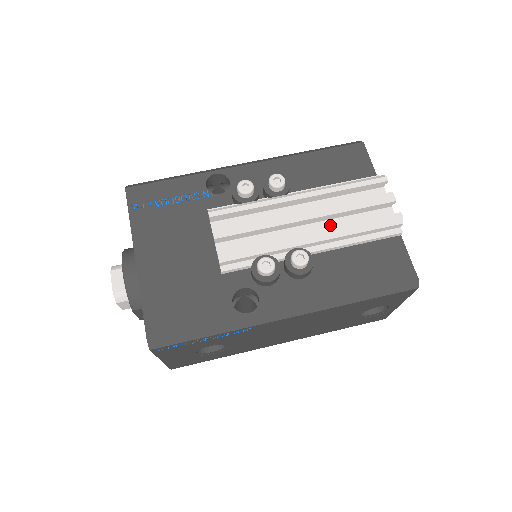
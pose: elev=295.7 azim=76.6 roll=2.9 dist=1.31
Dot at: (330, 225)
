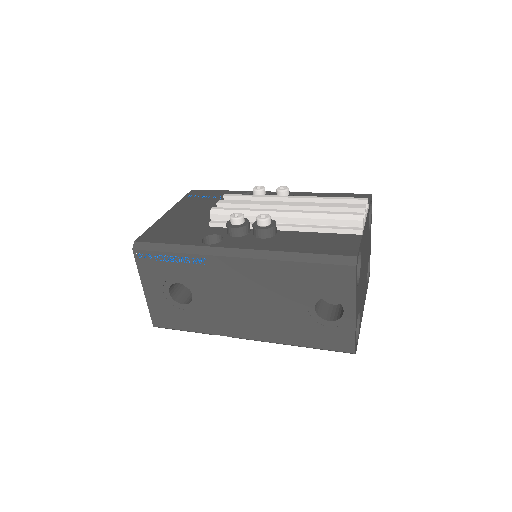
Dot at: occluded
